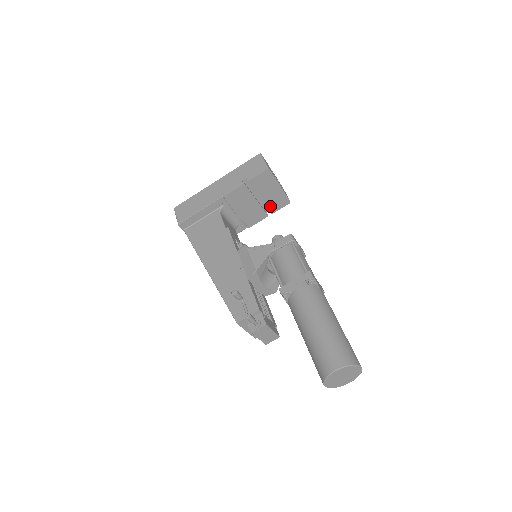
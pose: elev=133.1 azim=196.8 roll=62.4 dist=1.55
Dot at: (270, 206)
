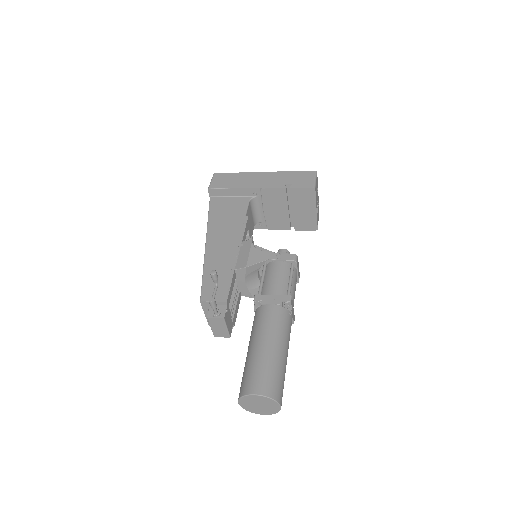
Dot at: (297, 222)
